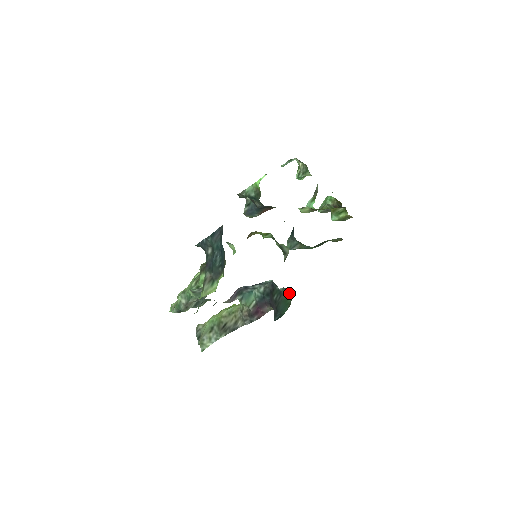
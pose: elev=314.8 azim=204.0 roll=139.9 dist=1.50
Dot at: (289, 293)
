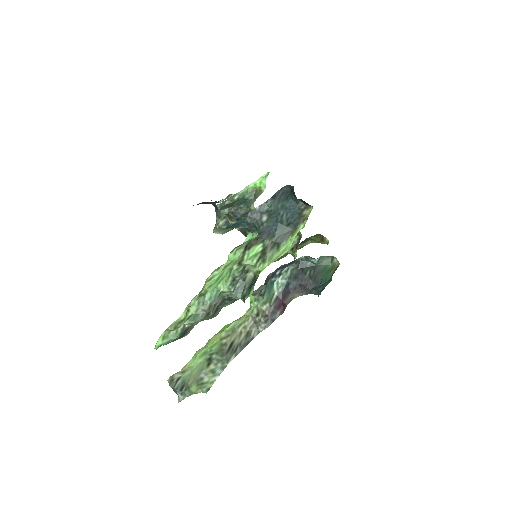
Dot at: (327, 261)
